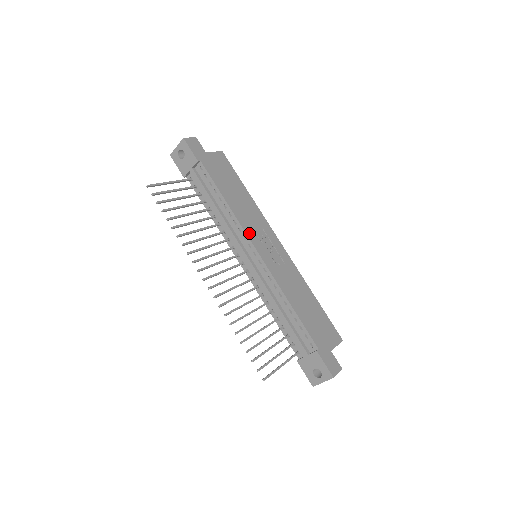
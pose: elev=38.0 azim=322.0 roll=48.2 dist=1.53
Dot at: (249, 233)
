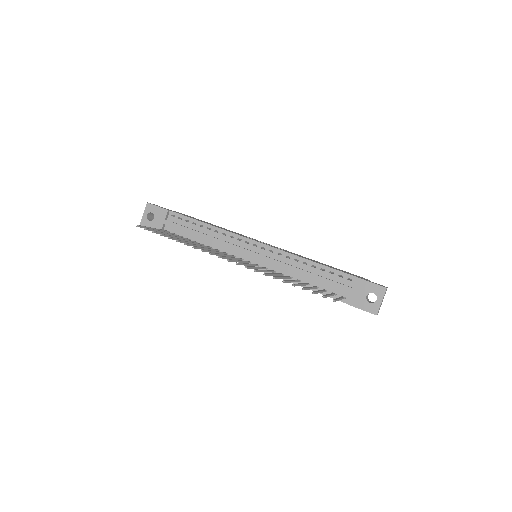
Dot at: occluded
